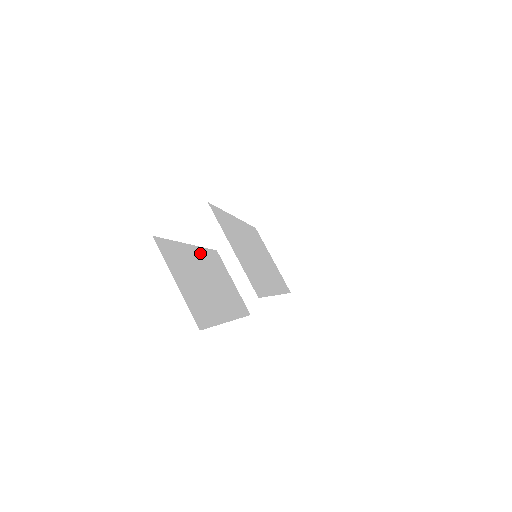
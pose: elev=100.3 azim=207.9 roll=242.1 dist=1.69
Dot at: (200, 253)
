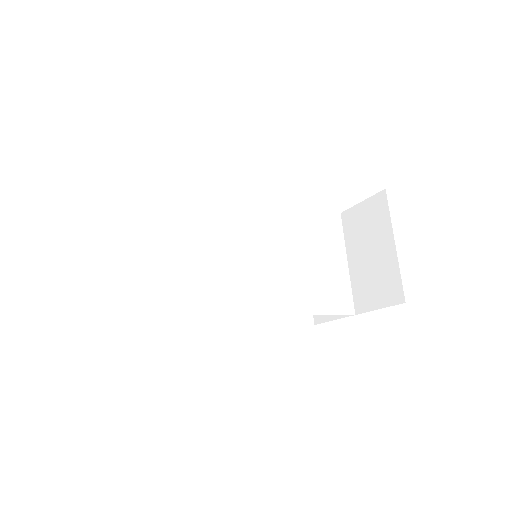
Dot at: occluded
